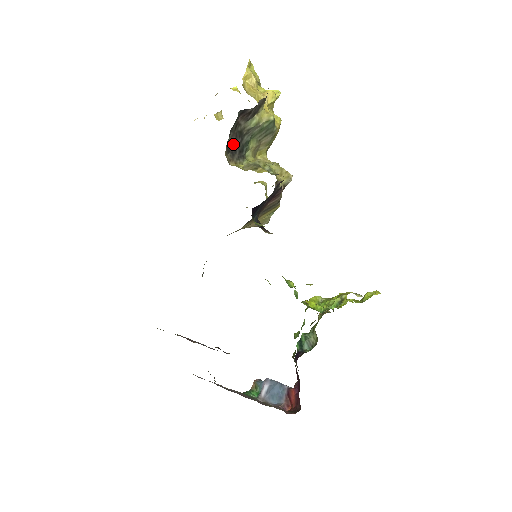
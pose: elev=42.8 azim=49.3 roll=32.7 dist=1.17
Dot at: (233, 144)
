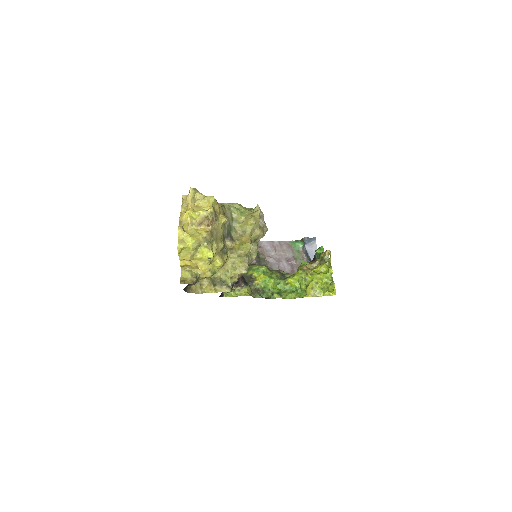
Dot at: occluded
